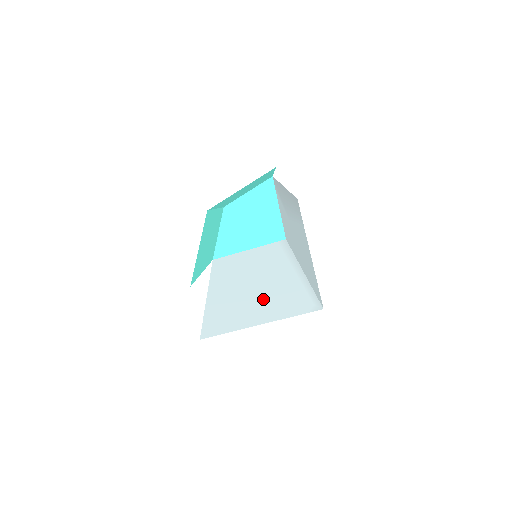
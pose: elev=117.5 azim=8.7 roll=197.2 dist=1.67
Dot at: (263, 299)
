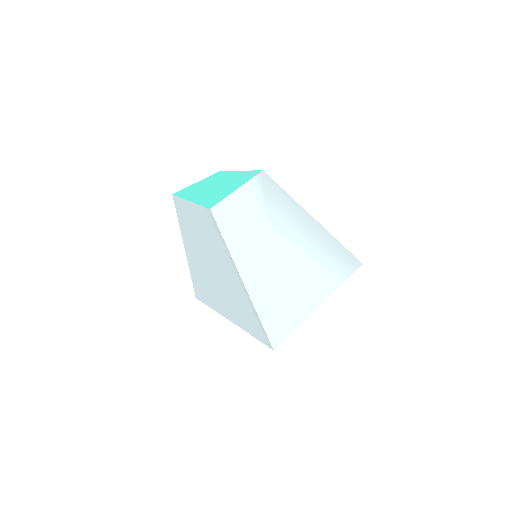
Dot at: (222, 284)
